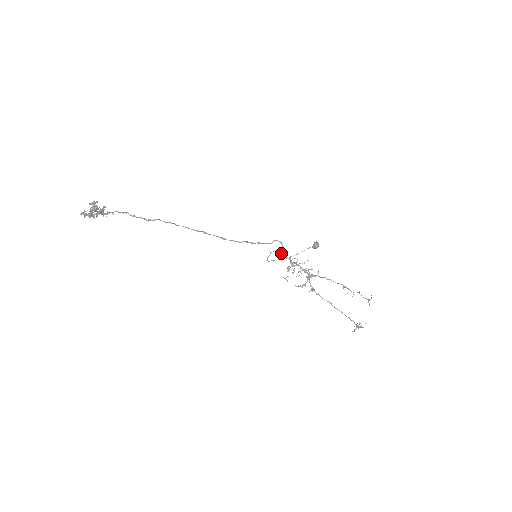
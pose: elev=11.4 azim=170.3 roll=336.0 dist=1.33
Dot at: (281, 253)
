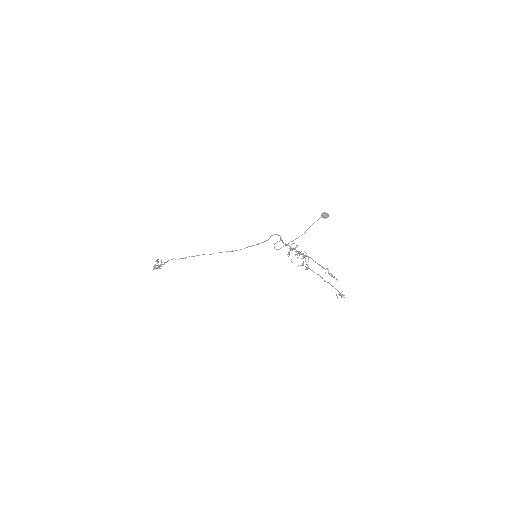
Dot at: (282, 242)
